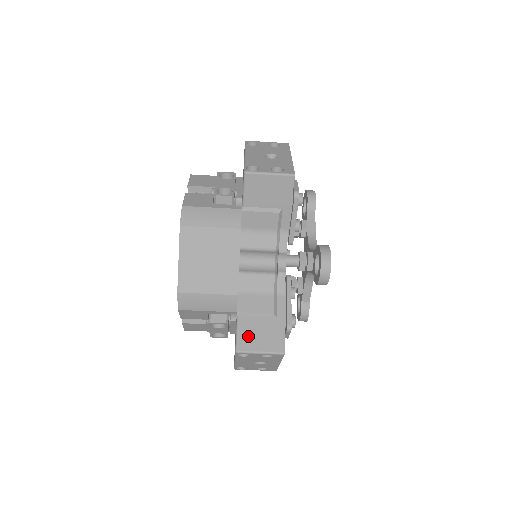
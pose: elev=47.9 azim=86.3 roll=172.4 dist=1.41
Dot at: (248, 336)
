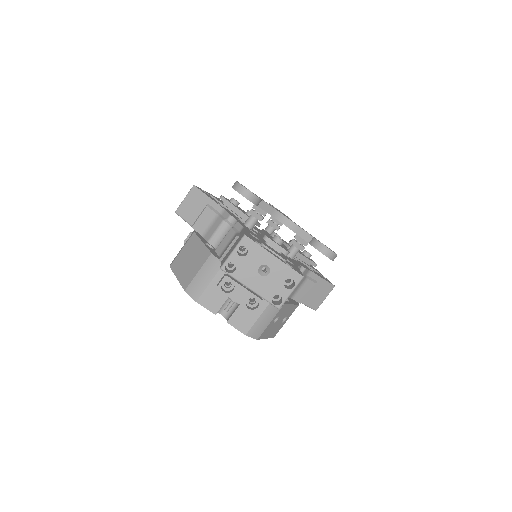
Dot at: occluded
